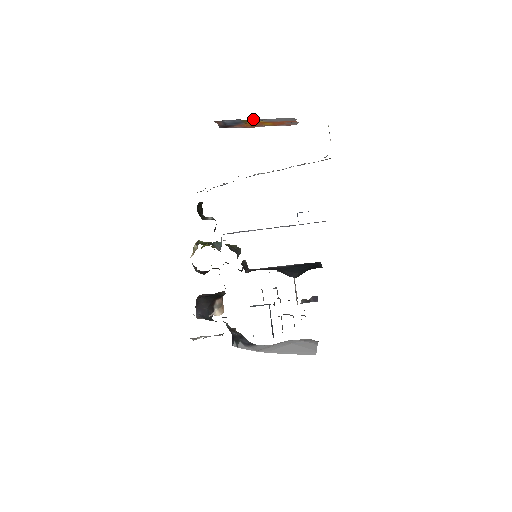
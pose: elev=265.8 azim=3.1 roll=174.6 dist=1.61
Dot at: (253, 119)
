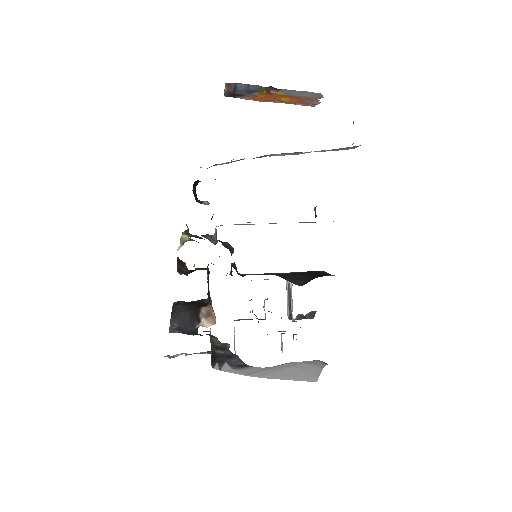
Dot at: (273, 88)
